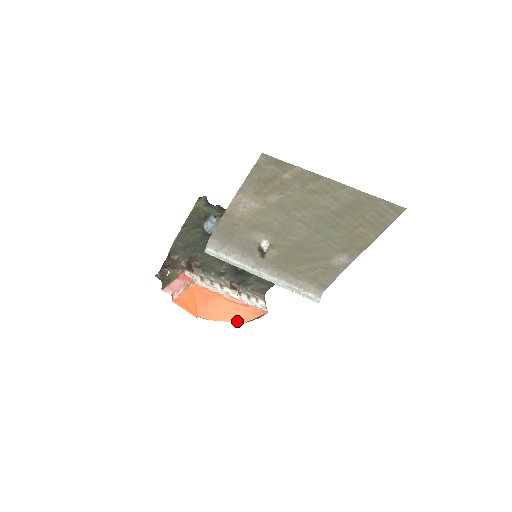
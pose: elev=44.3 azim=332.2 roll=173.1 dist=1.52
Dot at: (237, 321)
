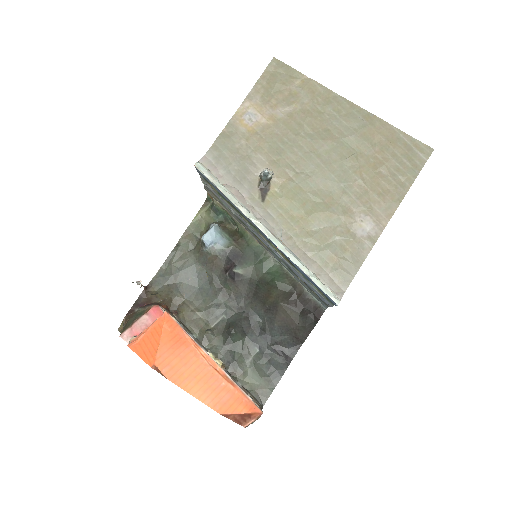
Dot at: (211, 404)
